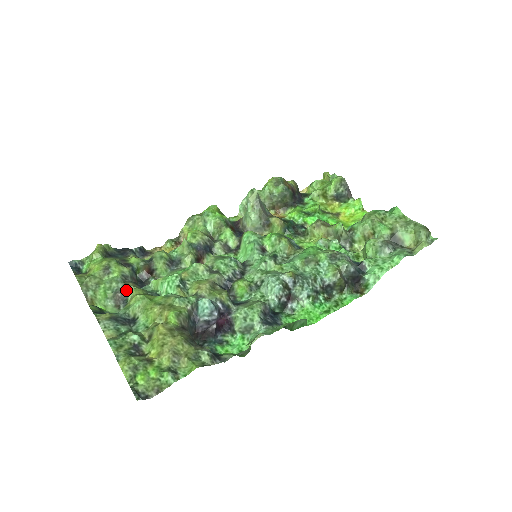
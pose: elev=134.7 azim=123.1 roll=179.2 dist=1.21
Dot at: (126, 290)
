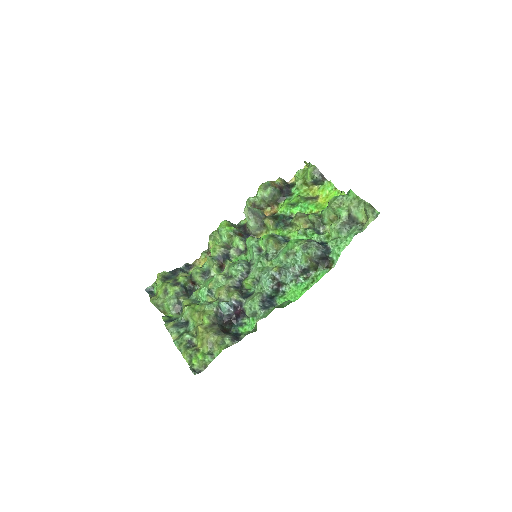
Dot at: (180, 303)
